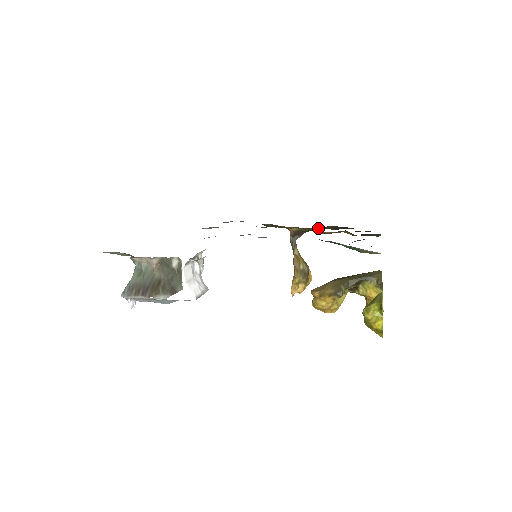
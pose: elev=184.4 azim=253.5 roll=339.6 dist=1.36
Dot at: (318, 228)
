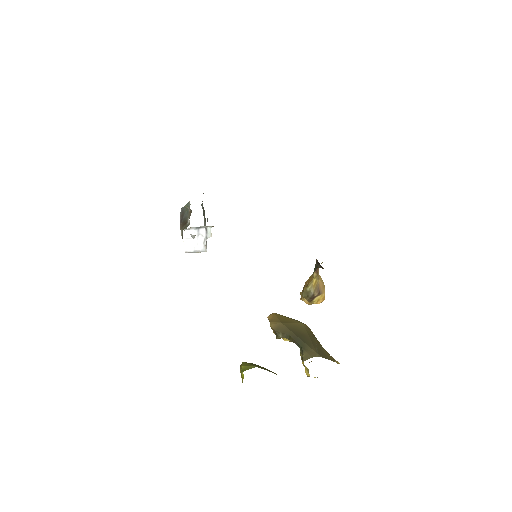
Dot at: occluded
